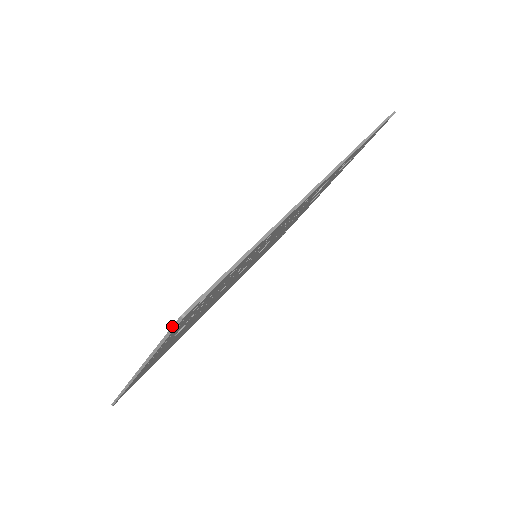
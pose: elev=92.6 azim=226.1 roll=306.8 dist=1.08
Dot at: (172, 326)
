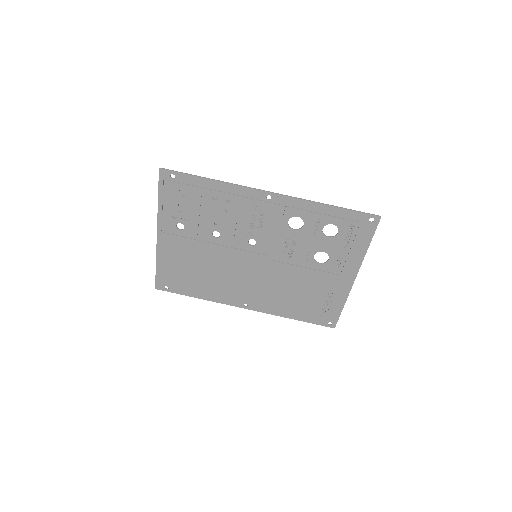
Dot at: (159, 178)
